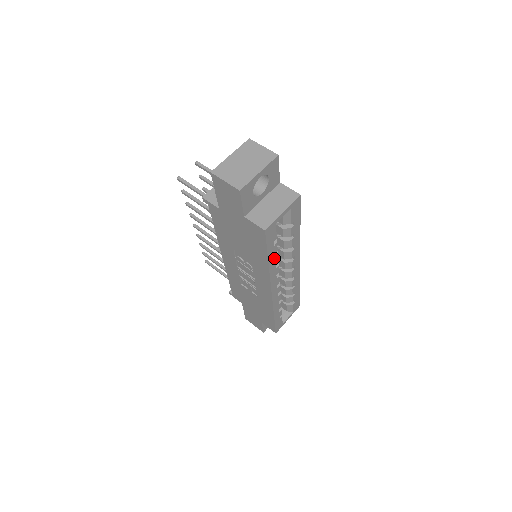
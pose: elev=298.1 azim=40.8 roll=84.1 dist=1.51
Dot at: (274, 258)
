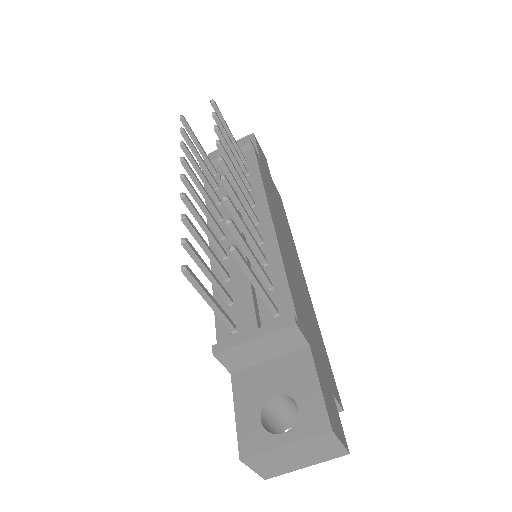
Dot at: occluded
